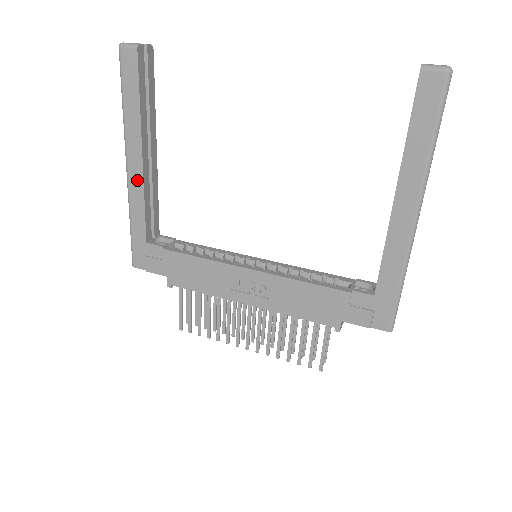
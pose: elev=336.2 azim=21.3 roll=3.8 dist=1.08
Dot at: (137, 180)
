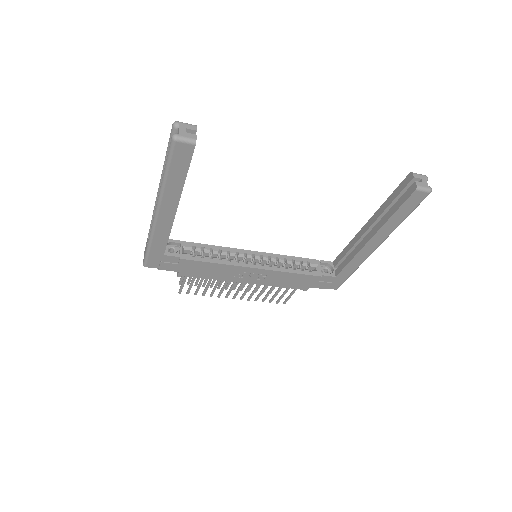
Dot at: (166, 222)
